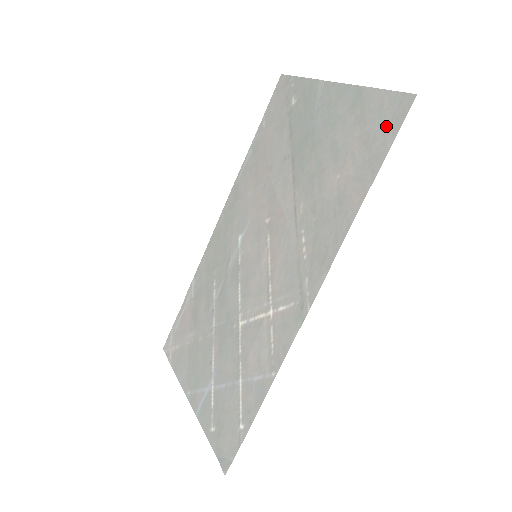
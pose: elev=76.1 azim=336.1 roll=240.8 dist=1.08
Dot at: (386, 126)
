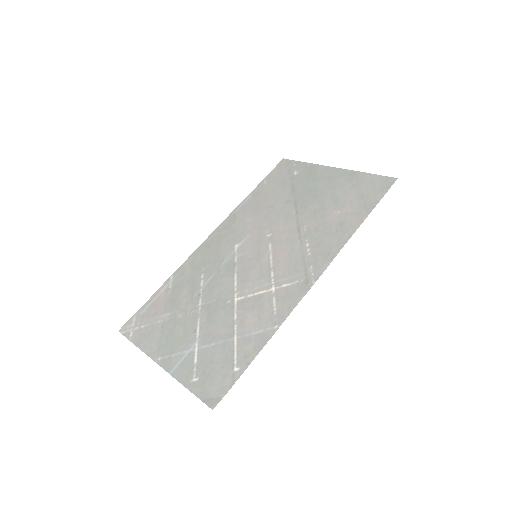
Dot at: (377, 190)
